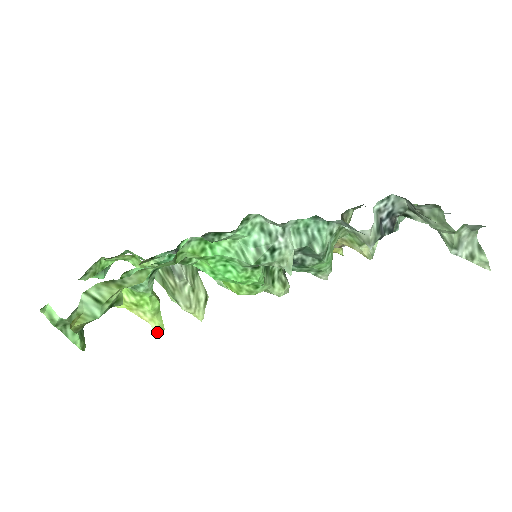
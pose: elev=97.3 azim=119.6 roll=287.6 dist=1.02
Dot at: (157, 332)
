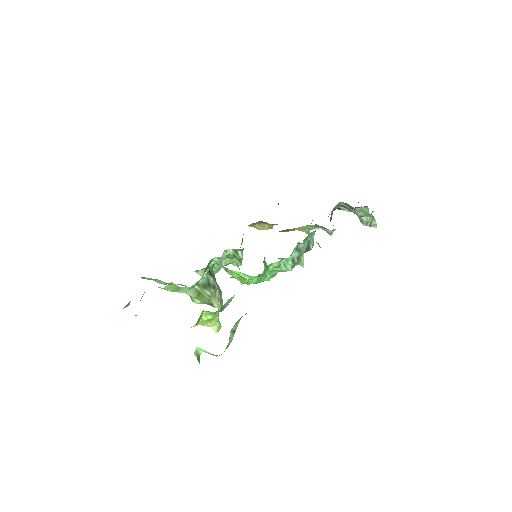
Dot at: (217, 331)
